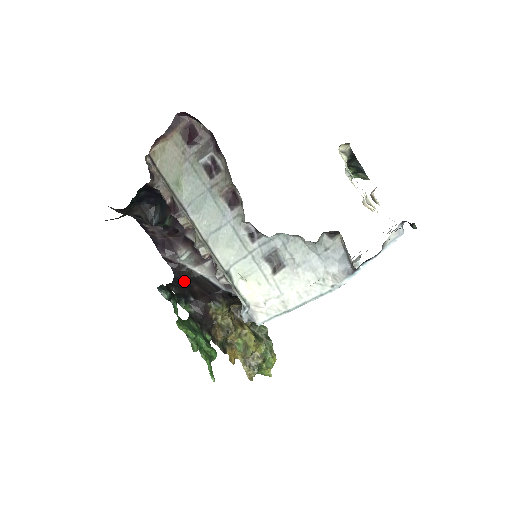
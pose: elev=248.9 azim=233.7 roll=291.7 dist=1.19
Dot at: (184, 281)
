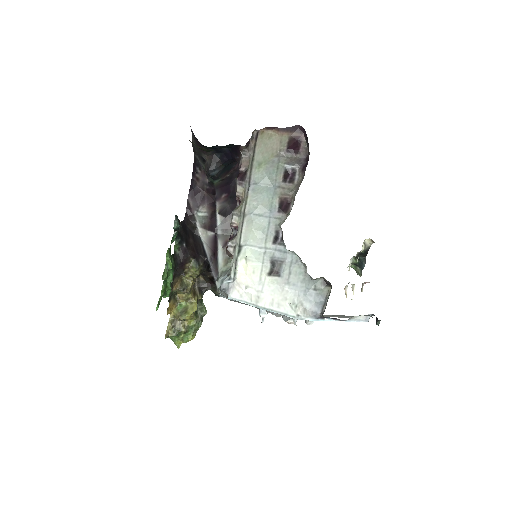
Dot at: (187, 229)
